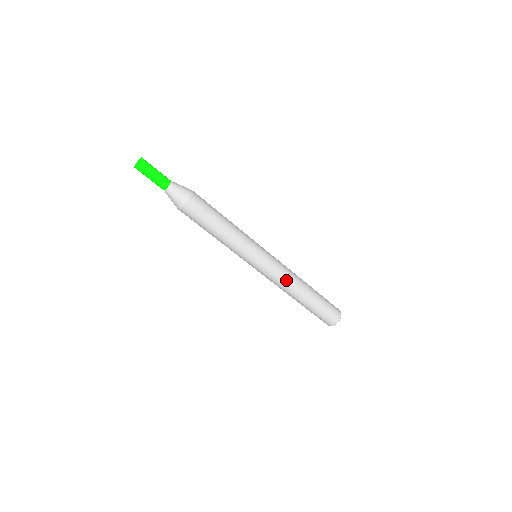
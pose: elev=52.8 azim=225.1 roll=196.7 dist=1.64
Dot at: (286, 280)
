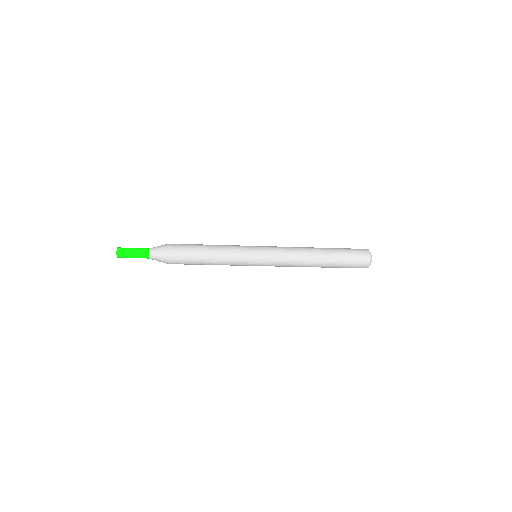
Dot at: occluded
